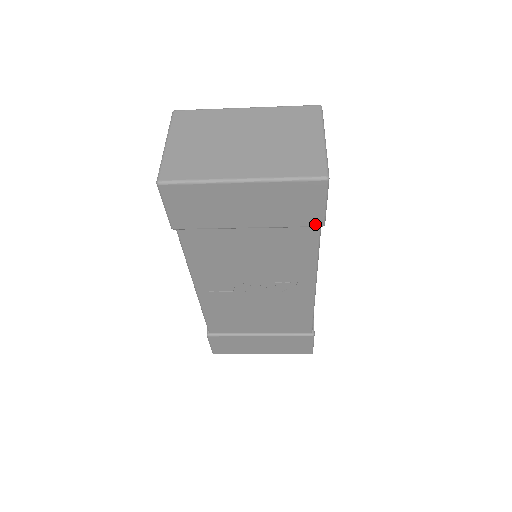
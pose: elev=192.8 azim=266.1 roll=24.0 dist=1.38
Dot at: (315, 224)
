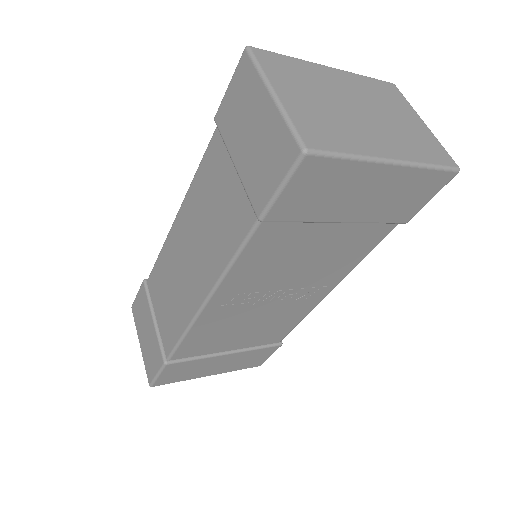
Dot at: (403, 220)
